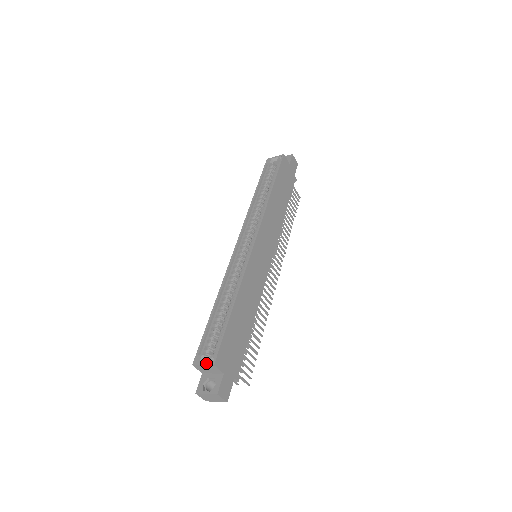
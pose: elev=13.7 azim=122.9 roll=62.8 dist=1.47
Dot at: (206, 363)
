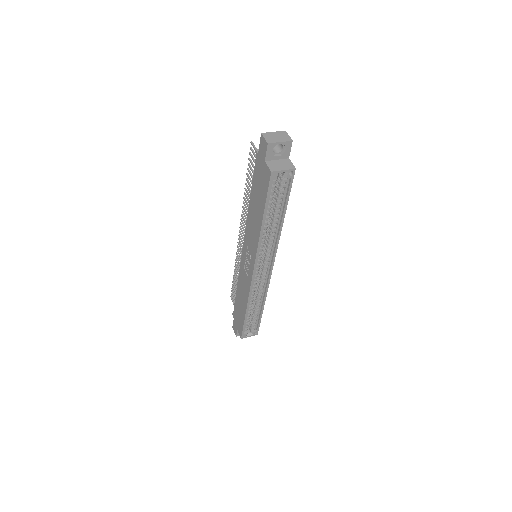
Dot at: occluded
